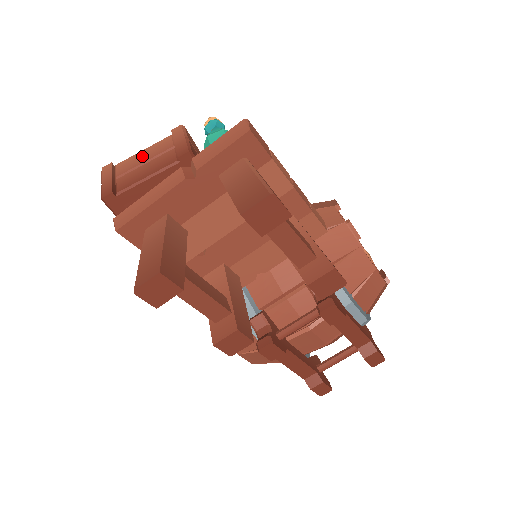
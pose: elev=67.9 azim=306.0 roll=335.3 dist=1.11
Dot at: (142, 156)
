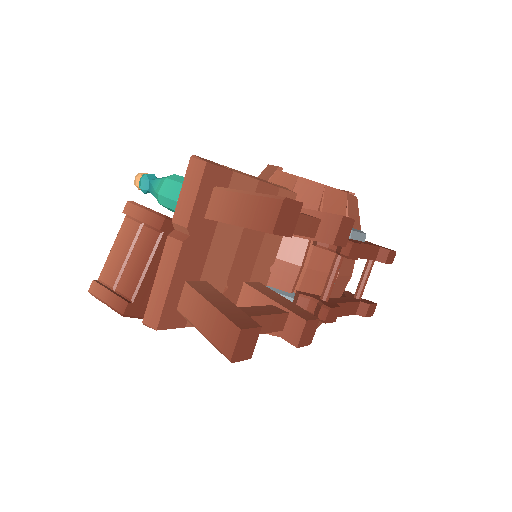
Dot at: (117, 253)
